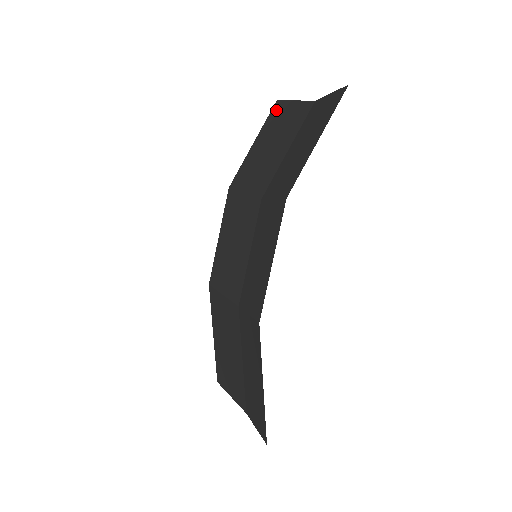
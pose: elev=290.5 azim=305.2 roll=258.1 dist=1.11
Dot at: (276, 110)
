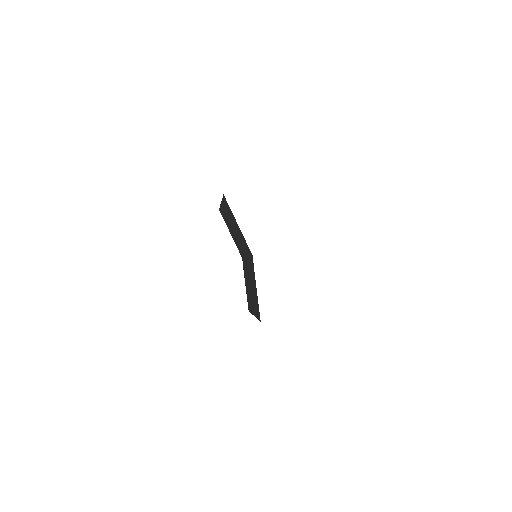
Dot at: (226, 205)
